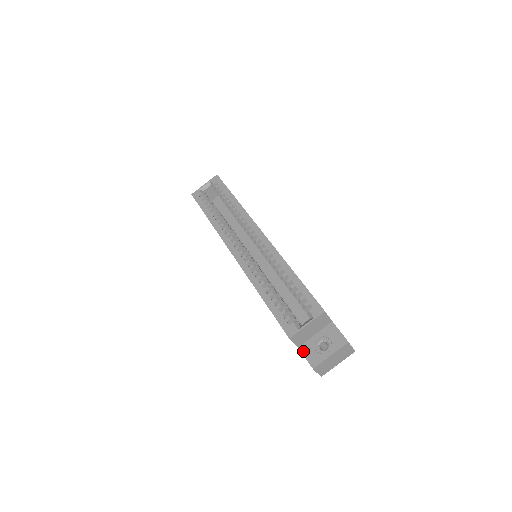
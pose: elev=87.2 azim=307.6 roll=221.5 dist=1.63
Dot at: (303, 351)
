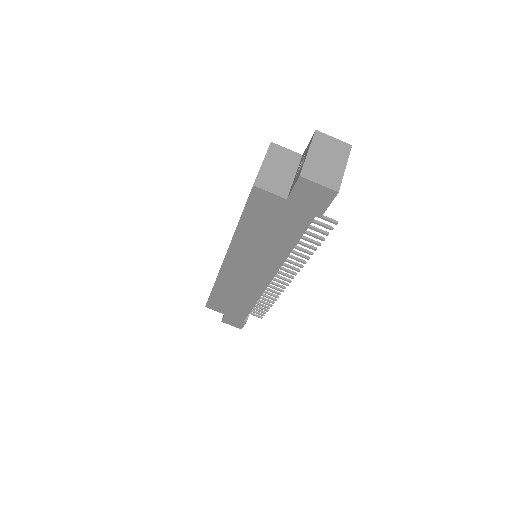
Dot at: (290, 192)
